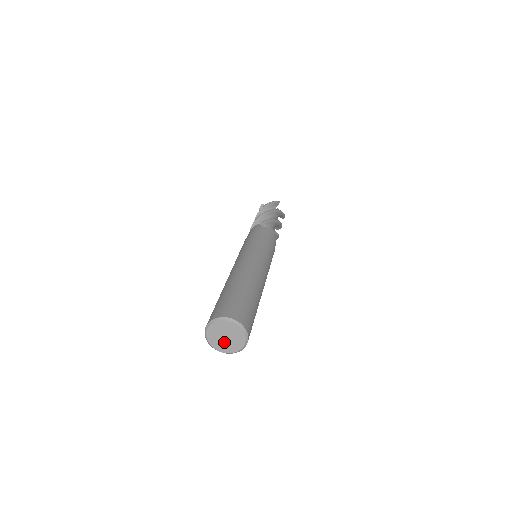
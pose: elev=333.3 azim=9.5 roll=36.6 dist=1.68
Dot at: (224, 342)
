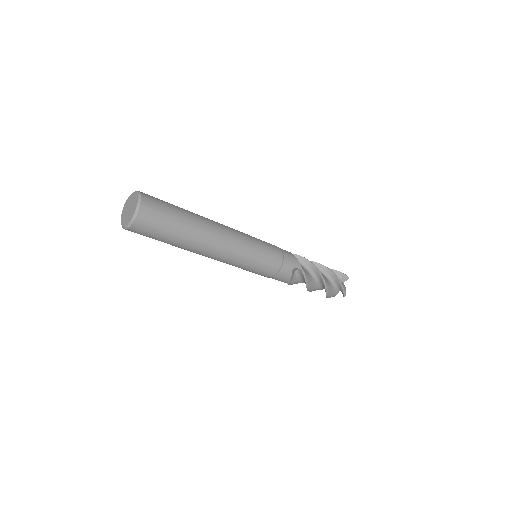
Dot at: (127, 214)
